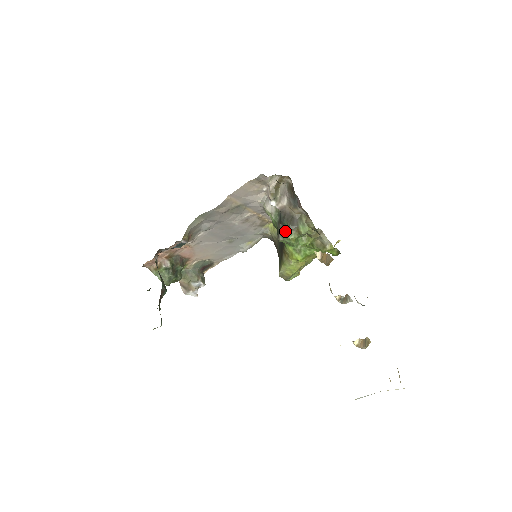
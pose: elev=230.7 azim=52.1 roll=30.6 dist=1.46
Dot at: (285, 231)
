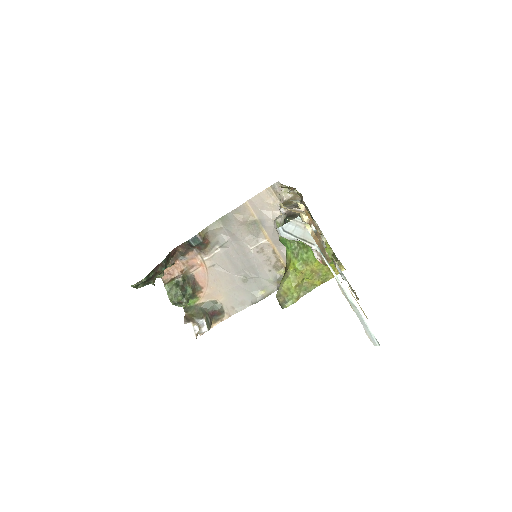
Dot at: occluded
